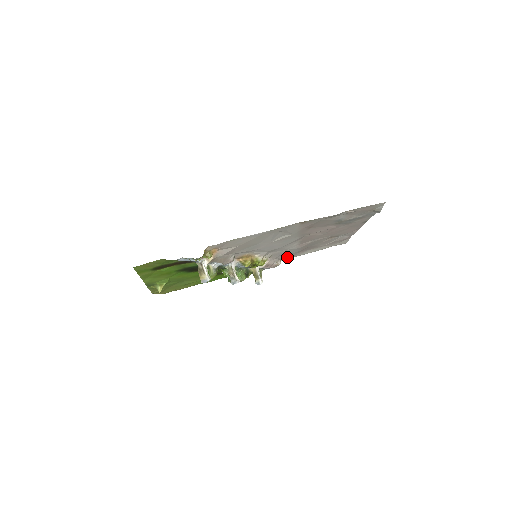
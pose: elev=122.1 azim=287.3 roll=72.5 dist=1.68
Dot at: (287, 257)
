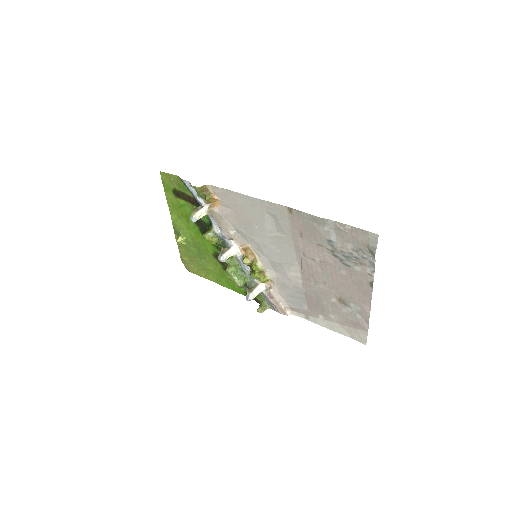
Dot at: (298, 311)
